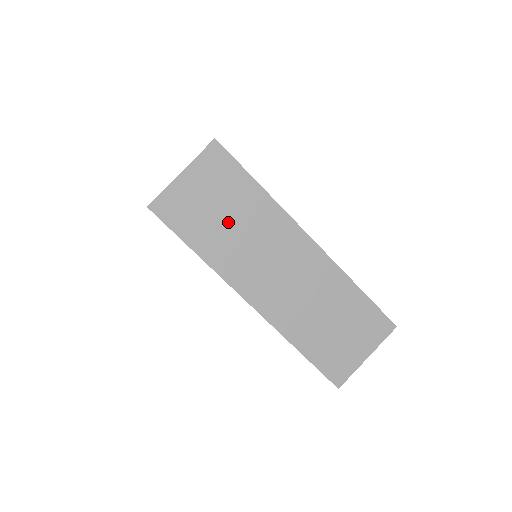
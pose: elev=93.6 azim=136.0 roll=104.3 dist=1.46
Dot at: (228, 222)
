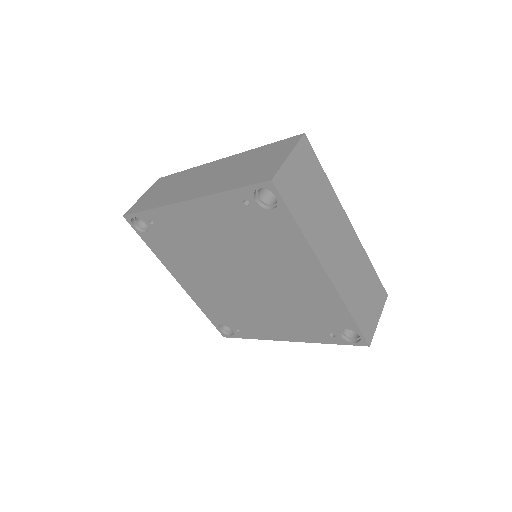
Dot at: (314, 203)
